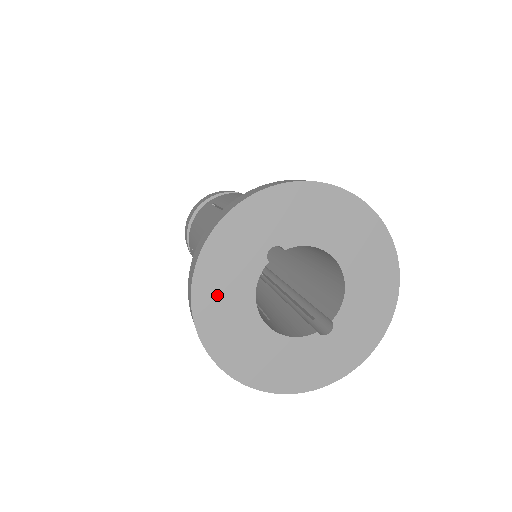
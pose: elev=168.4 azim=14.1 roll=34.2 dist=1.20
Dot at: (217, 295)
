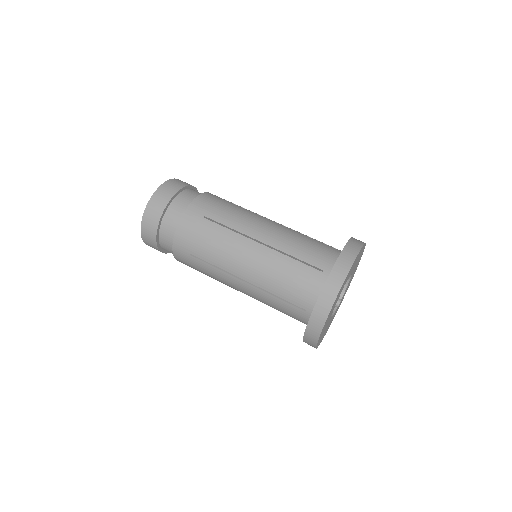
Dot at: occluded
